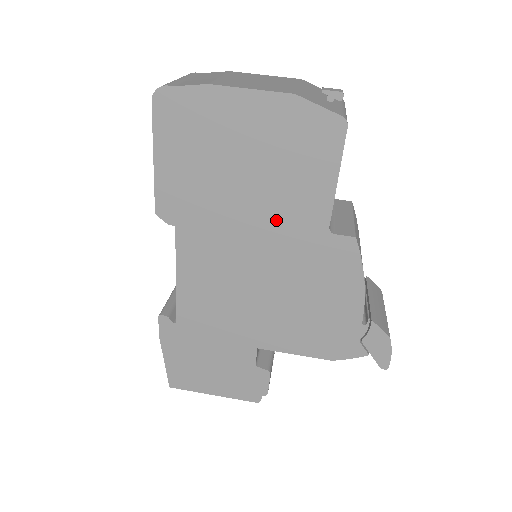
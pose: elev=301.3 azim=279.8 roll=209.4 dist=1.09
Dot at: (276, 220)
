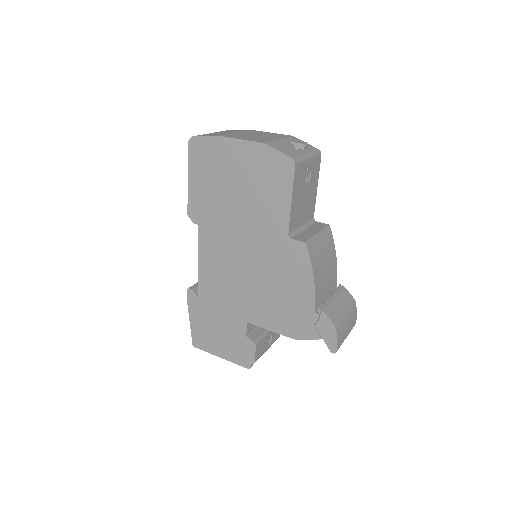
Dot at: (256, 226)
